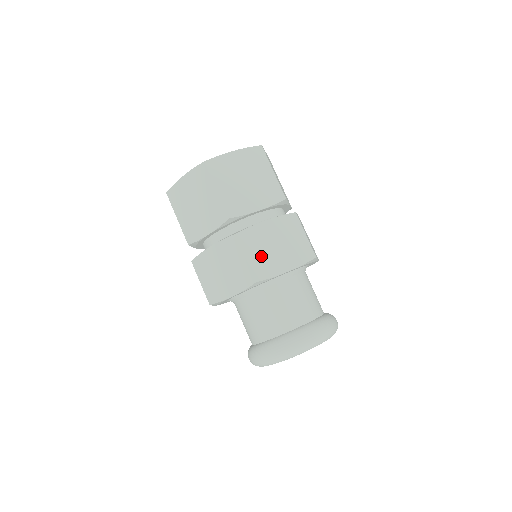
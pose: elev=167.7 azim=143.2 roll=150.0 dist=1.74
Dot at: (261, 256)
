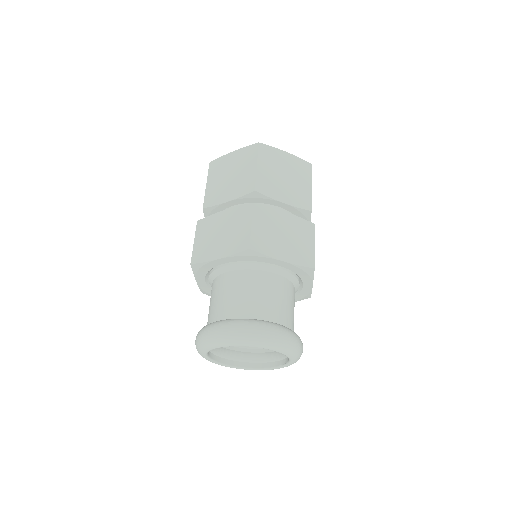
Dot at: (205, 242)
